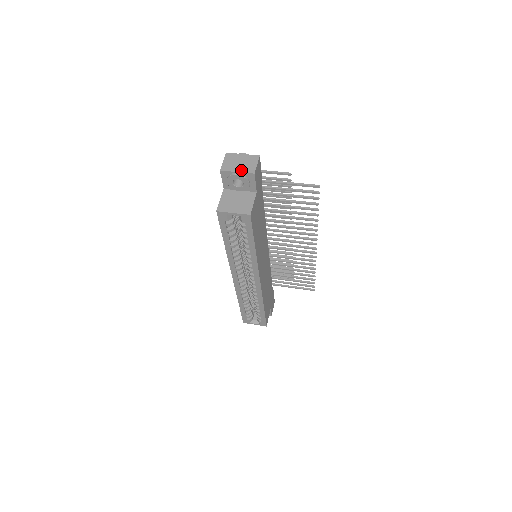
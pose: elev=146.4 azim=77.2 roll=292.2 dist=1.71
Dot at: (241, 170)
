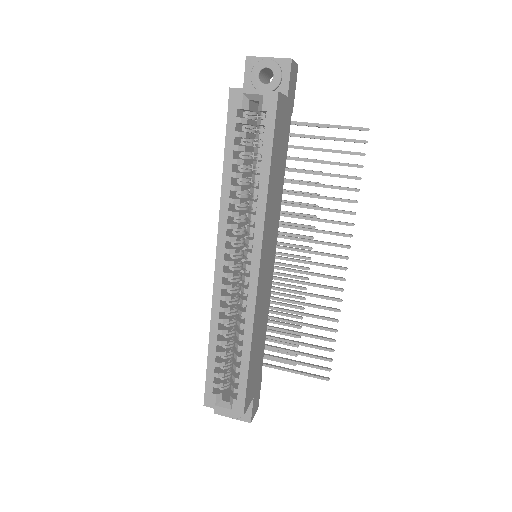
Dot at: (274, 58)
